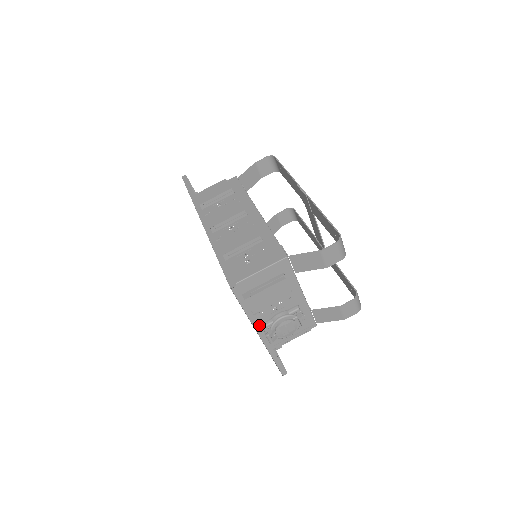
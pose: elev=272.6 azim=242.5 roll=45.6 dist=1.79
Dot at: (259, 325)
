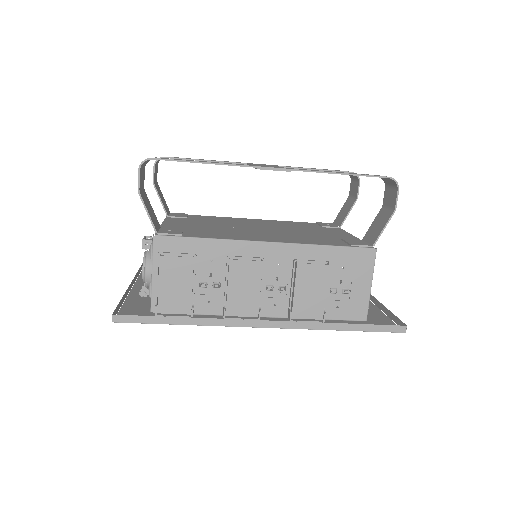
Dot at: (377, 300)
